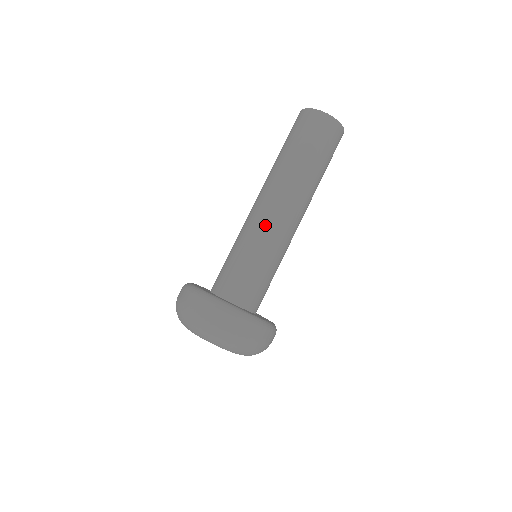
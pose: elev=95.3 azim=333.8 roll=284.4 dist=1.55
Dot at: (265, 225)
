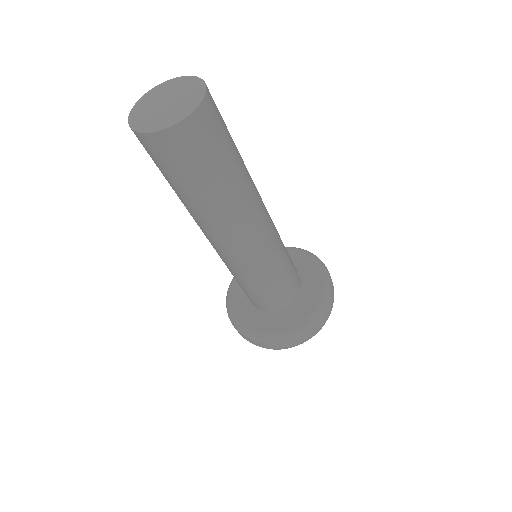
Dot at: (251, 259)
